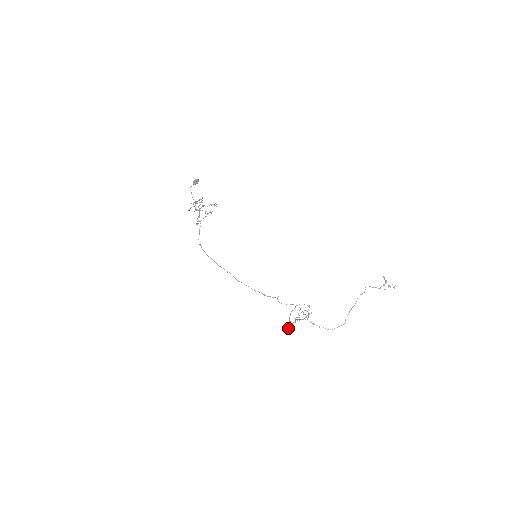
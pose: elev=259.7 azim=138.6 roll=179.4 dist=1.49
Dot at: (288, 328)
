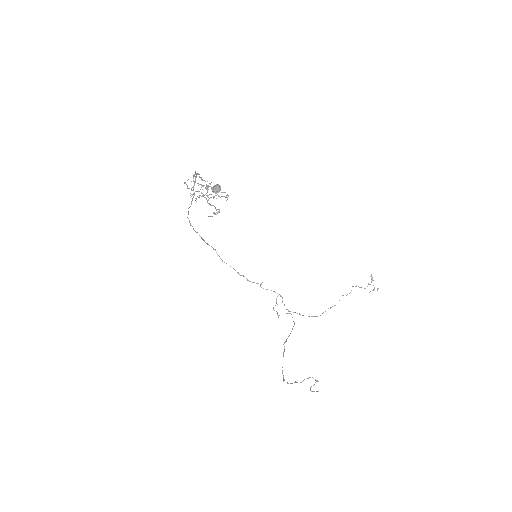
Dot at: occluded
